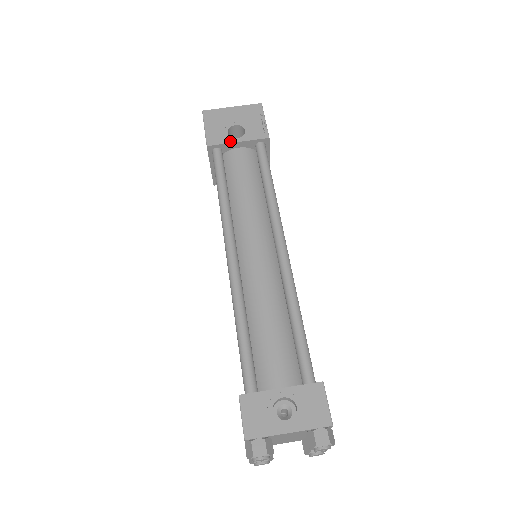
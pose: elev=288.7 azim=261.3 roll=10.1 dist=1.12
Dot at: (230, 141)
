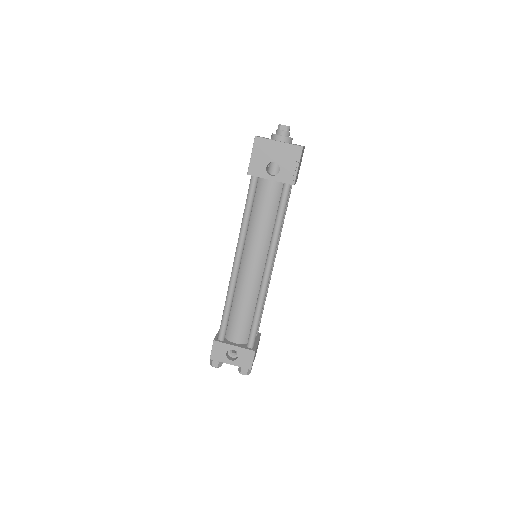
Dot at: (265, 177)
